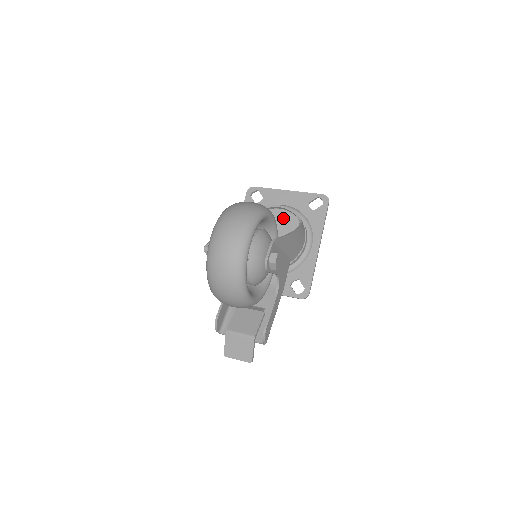
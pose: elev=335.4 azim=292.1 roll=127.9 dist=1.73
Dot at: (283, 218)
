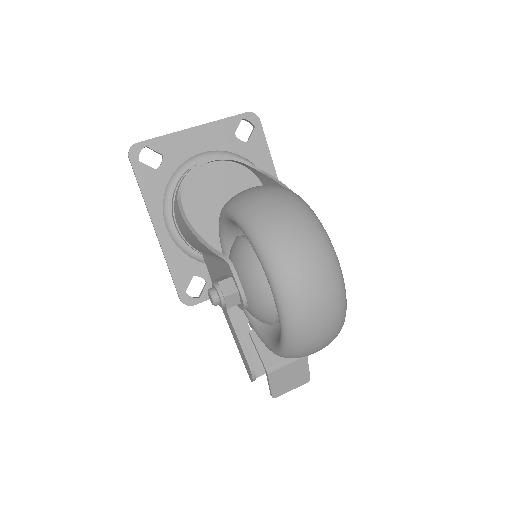
Dot at: (222, 174)
